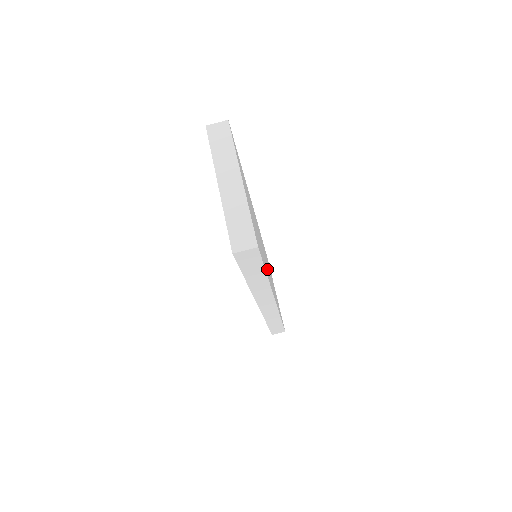
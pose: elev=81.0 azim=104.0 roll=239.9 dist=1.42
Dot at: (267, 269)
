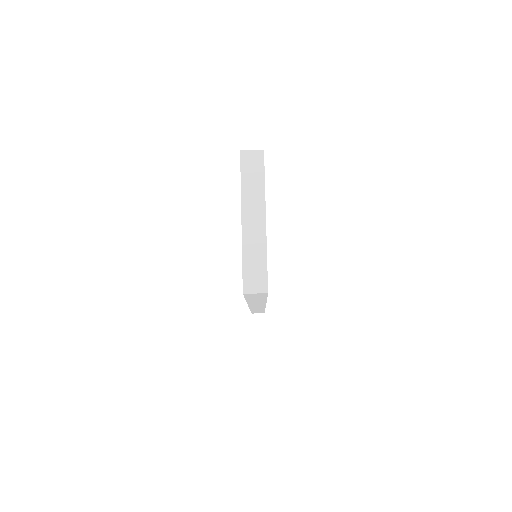
Dot at: occluded
